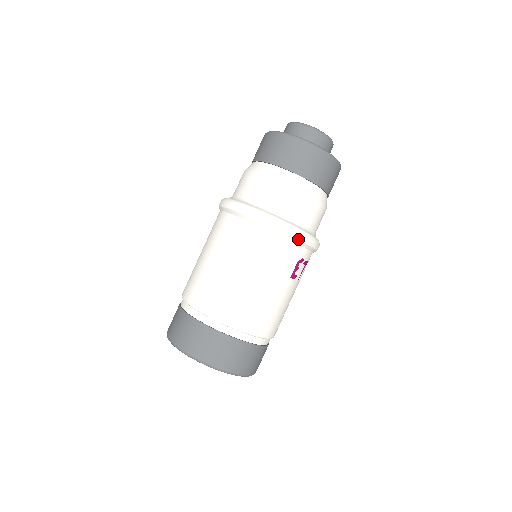
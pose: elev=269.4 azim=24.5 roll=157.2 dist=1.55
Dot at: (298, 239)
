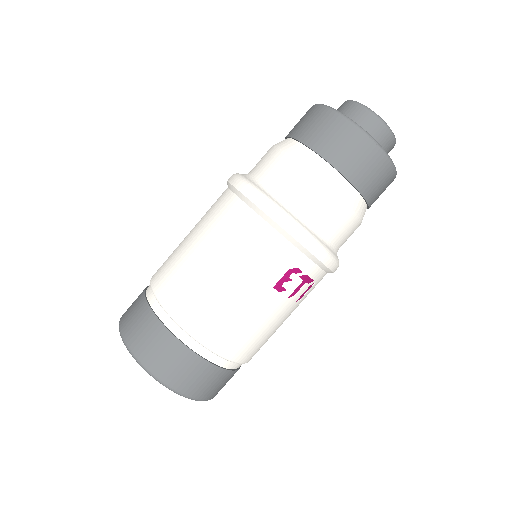
Dot at: (293, 237)
